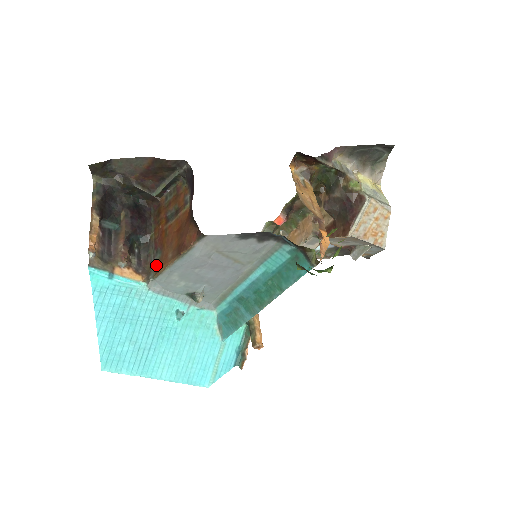
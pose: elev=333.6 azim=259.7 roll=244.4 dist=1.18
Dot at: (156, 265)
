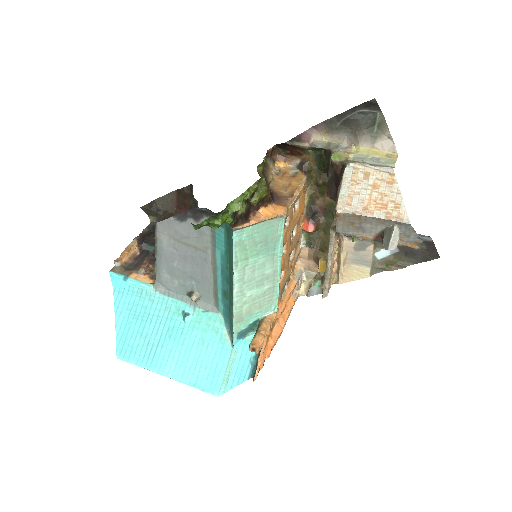
Dot at: occluded
